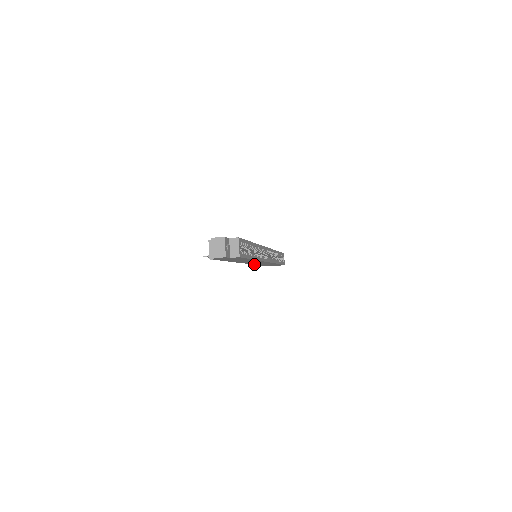
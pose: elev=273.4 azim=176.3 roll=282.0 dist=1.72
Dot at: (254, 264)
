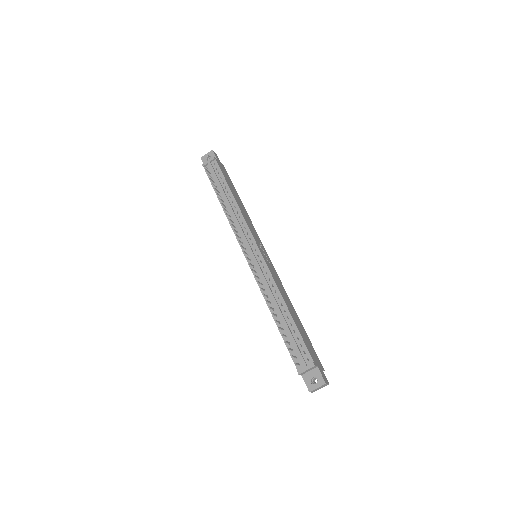
Dot at: (232, 228)
